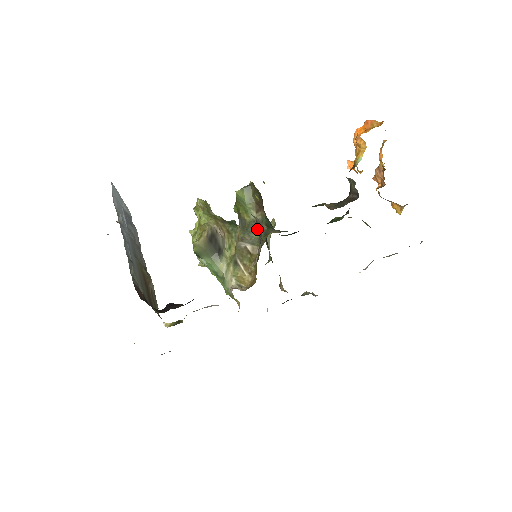
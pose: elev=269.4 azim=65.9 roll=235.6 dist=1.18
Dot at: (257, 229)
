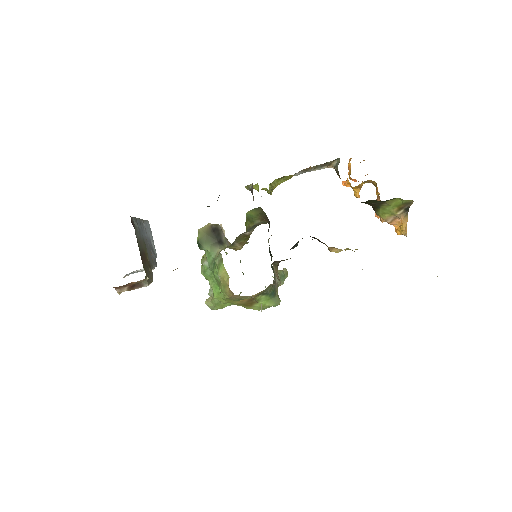
Dot at: (258, 225)
